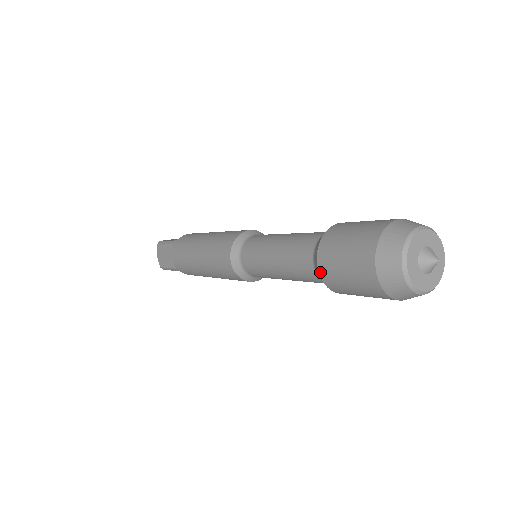
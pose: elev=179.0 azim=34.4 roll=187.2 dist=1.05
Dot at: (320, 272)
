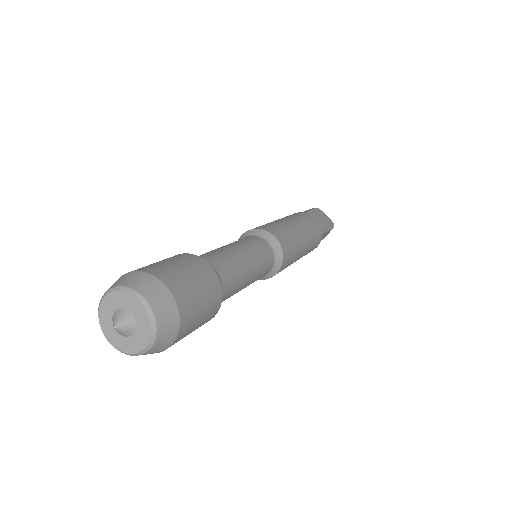
Dot at: occluded
